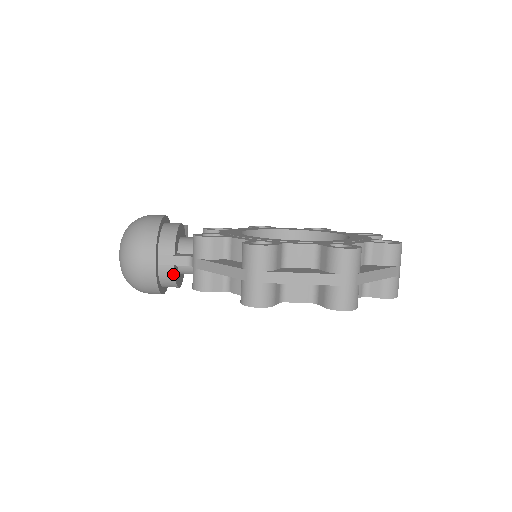
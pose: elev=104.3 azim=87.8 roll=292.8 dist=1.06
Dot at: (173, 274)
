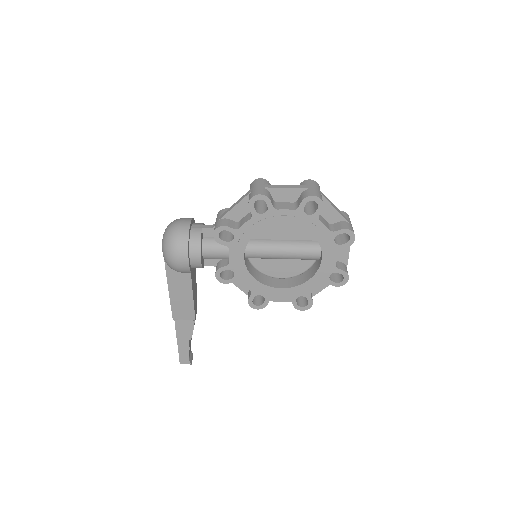
Dot at: (200, 233)
